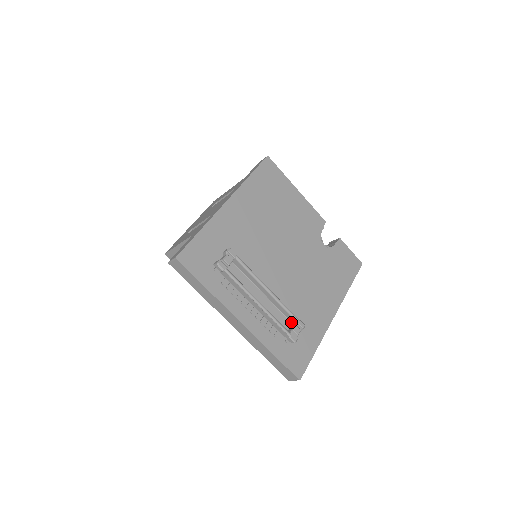
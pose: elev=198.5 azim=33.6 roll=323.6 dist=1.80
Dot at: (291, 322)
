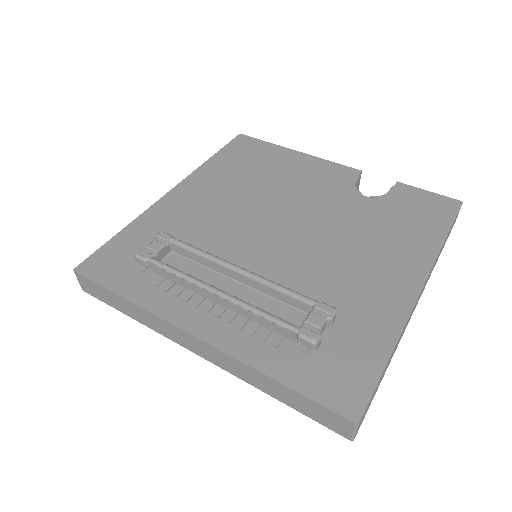
Dot at: occluded
